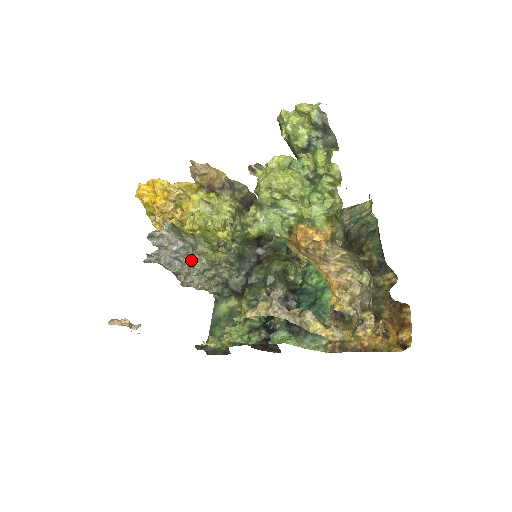
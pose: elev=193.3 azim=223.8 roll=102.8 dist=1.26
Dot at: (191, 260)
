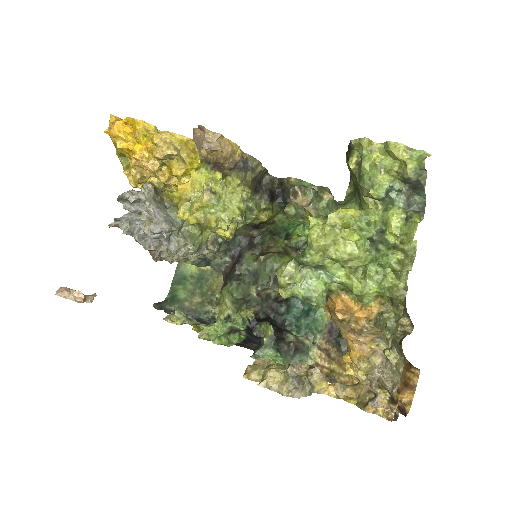
Dot at: (174, 244)
